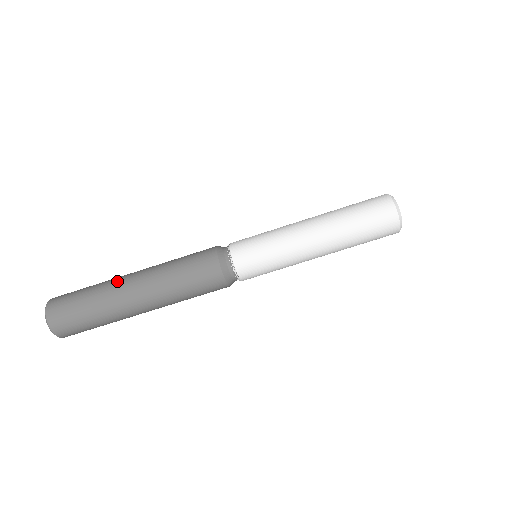
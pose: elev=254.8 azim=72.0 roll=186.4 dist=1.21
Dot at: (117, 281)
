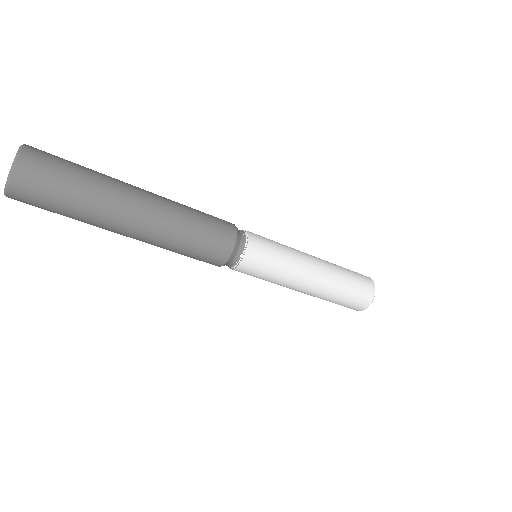
Dot at: (125, 184)
